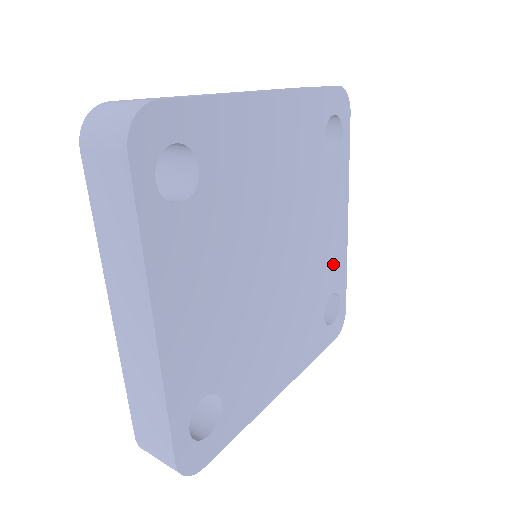
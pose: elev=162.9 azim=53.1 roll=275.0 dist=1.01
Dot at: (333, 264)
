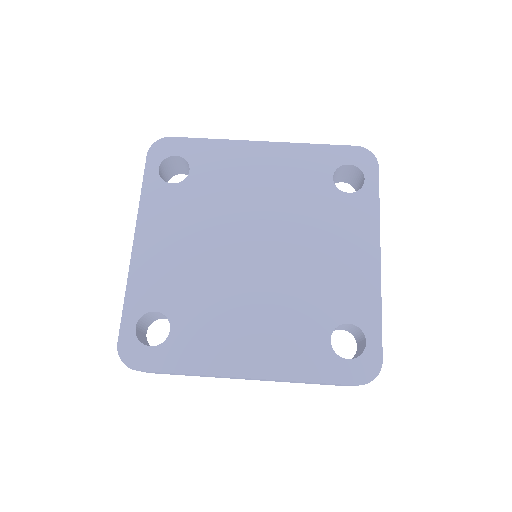
Dot at: (350, 291)
